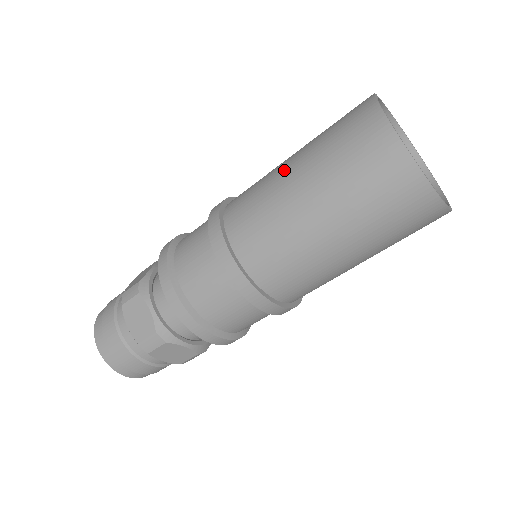
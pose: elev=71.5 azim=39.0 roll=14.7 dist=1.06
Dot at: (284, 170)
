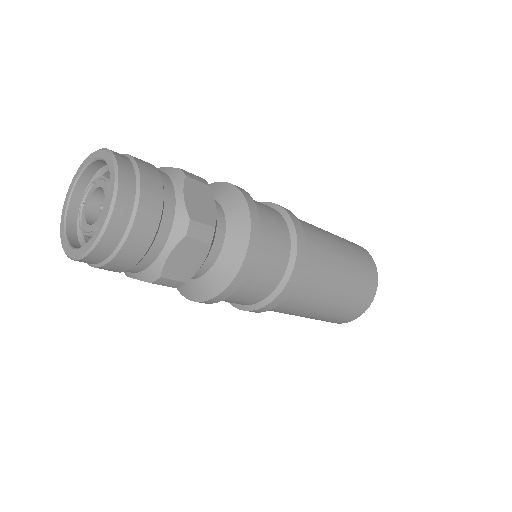
Dot at: (322, 229)
